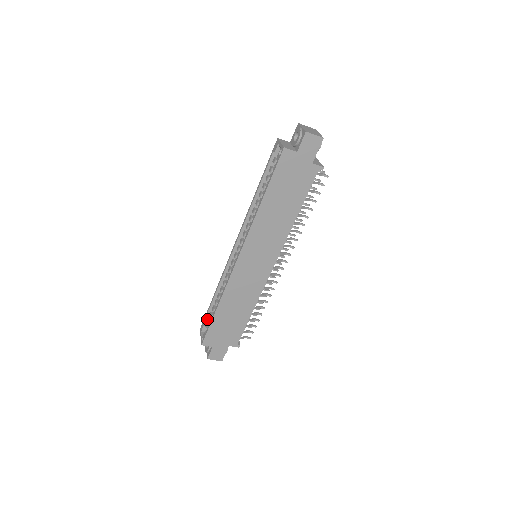
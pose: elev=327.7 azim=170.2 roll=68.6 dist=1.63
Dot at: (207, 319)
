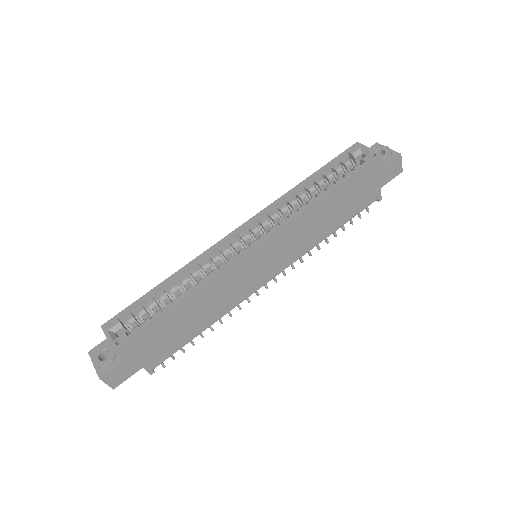
Dot at: (127, 314)
